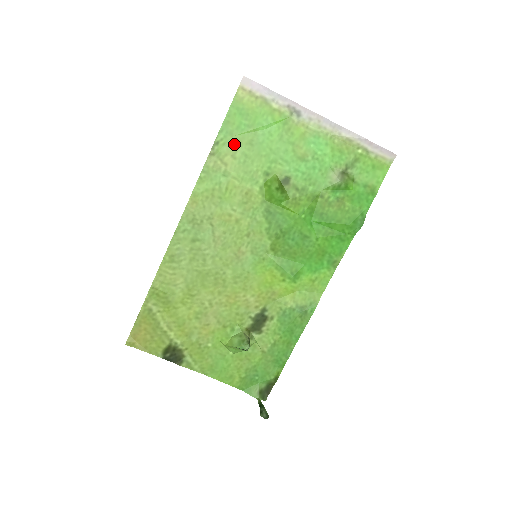
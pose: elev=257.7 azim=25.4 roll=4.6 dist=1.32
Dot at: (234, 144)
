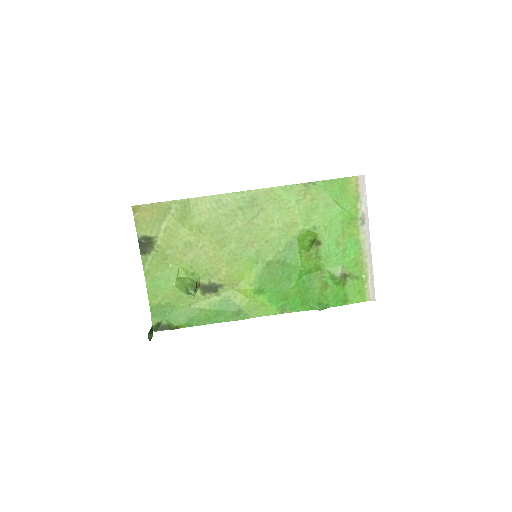
Dot at: (320, 195)
